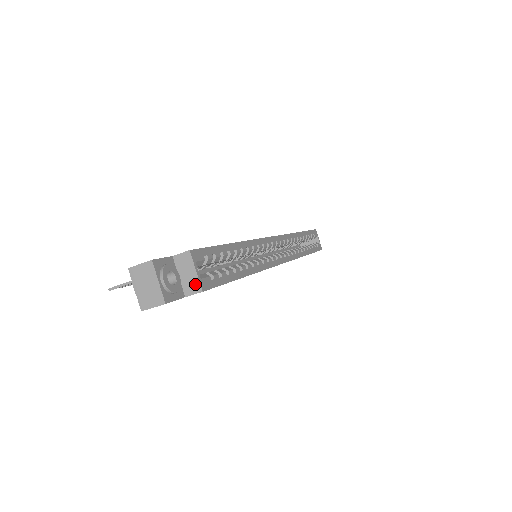
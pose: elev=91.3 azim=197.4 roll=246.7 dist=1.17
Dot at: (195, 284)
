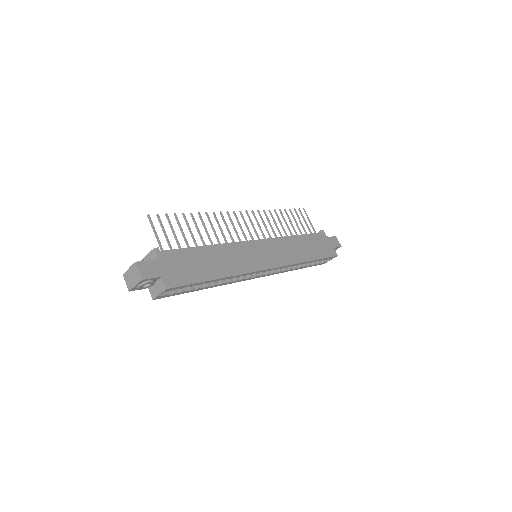
Dot at: (154, 295)
